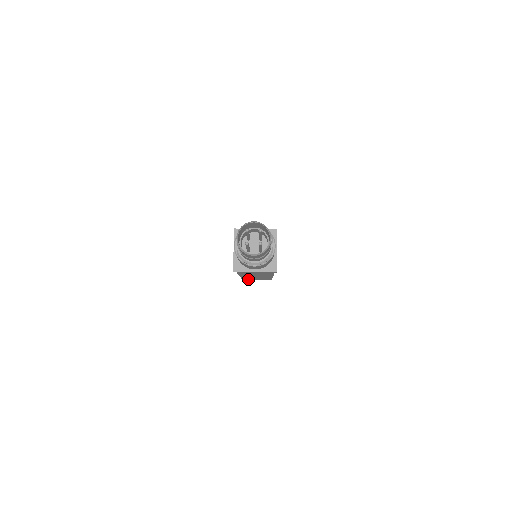
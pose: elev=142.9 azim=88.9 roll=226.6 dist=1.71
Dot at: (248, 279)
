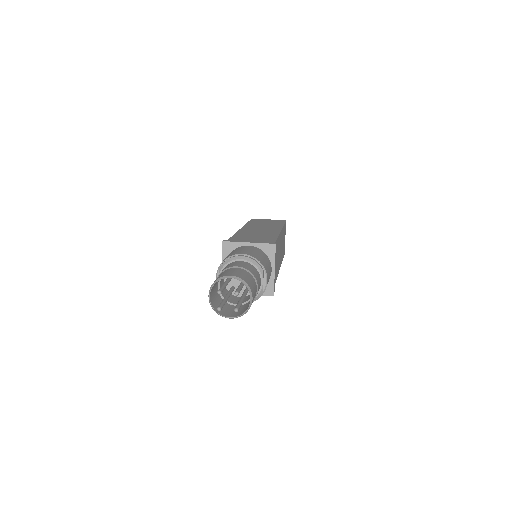
Dot at: occluded
